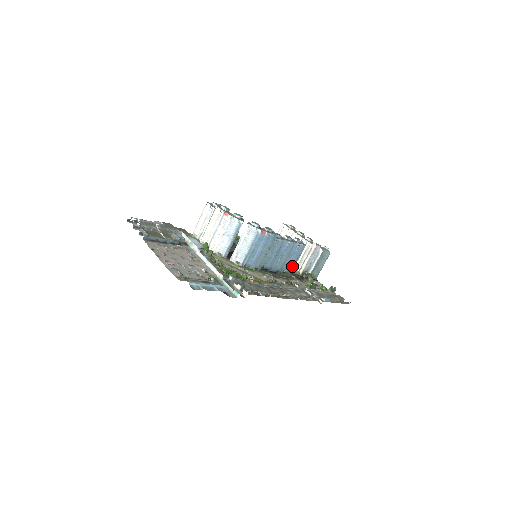
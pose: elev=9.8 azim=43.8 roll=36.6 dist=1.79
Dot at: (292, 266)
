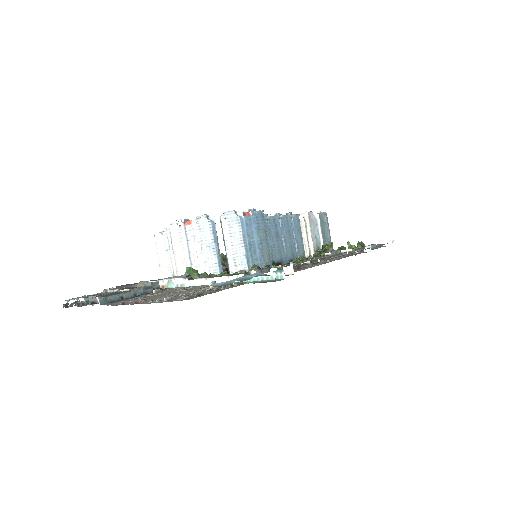
Dot at: (301, 248)
